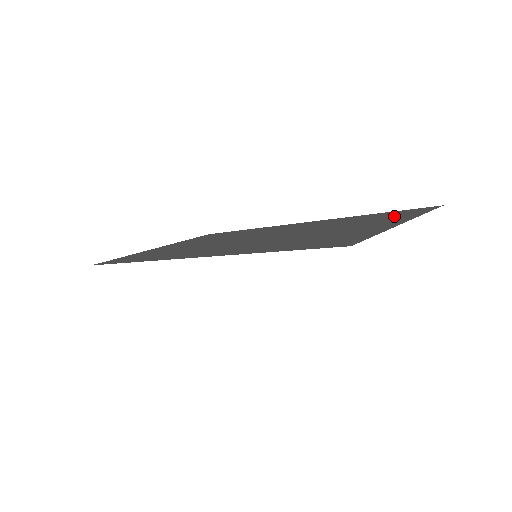
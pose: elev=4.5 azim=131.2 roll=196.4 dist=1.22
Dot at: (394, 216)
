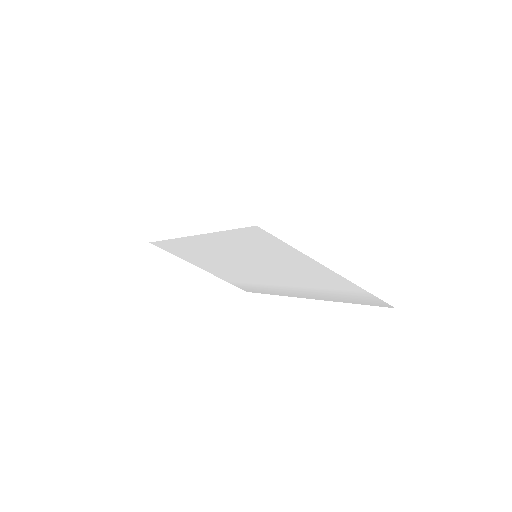
Dot at: occluded
